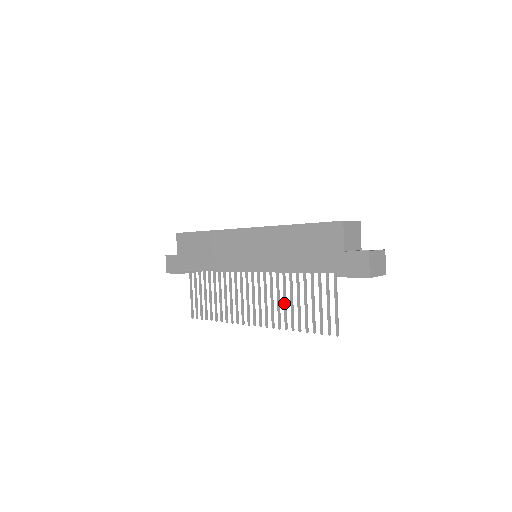
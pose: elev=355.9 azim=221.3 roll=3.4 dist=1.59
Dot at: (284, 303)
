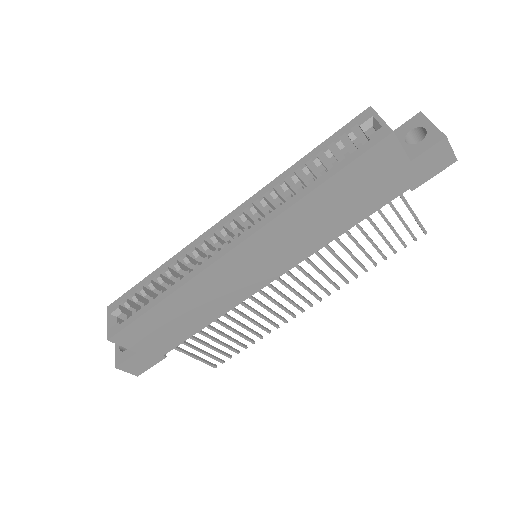
Dot at: (341, 262)
